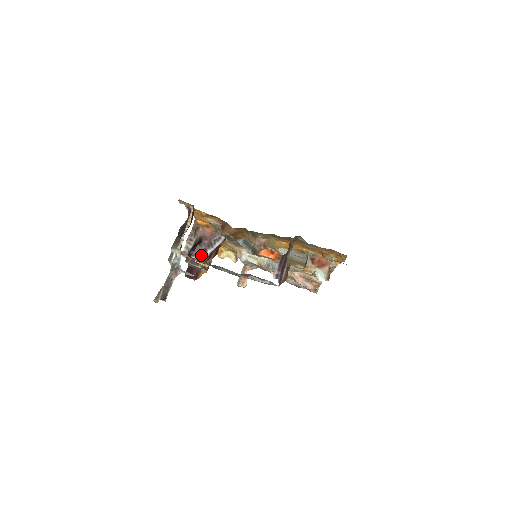
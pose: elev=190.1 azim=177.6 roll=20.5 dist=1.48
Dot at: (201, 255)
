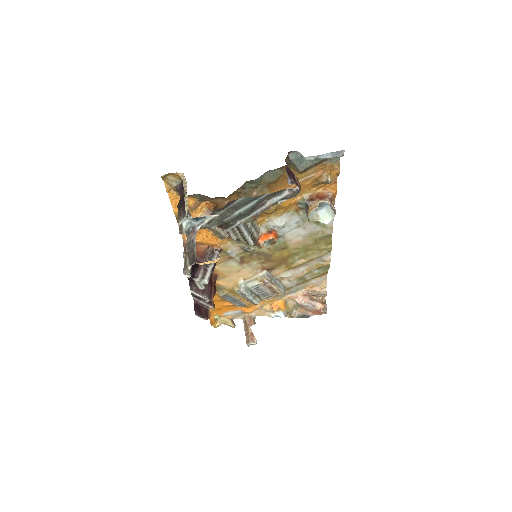
Dot at: (203, 276)
